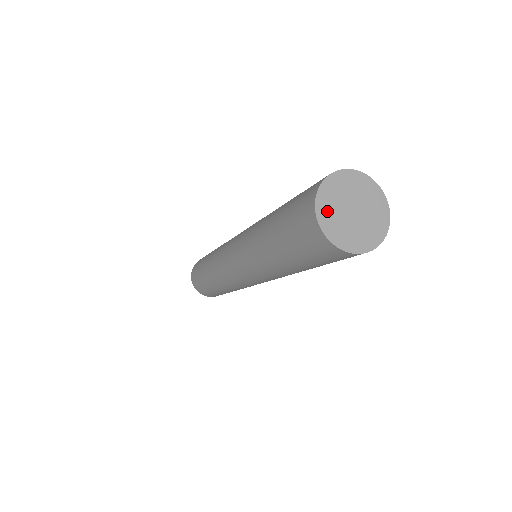
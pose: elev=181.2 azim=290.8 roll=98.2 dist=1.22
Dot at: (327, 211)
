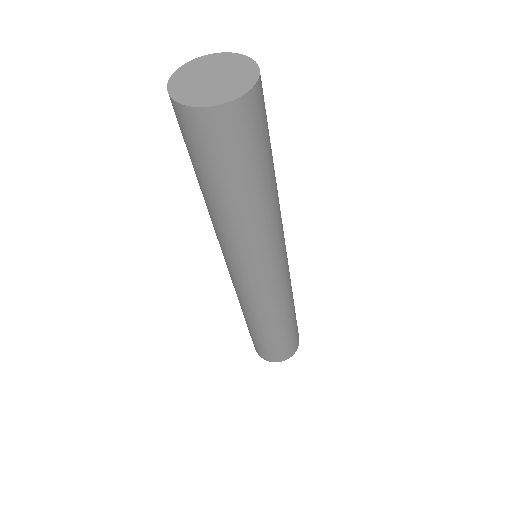
Dot at: (182, 79)
